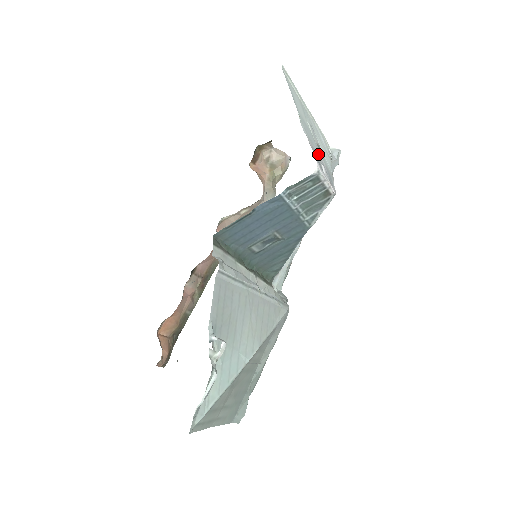
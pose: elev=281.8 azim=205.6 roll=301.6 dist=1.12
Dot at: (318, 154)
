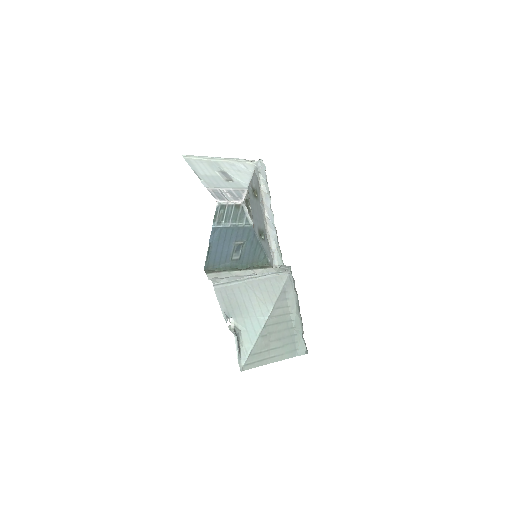
Dot at: (222, 189)
